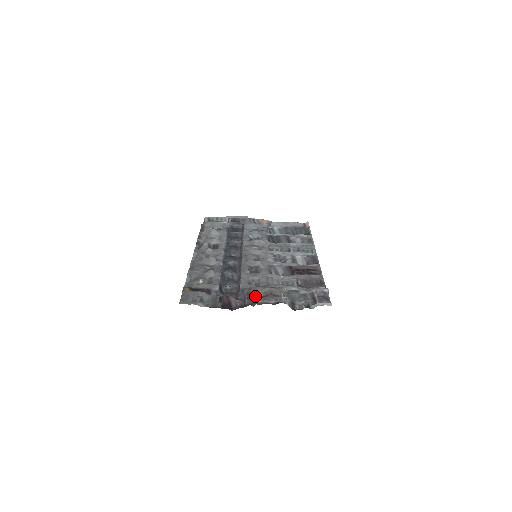
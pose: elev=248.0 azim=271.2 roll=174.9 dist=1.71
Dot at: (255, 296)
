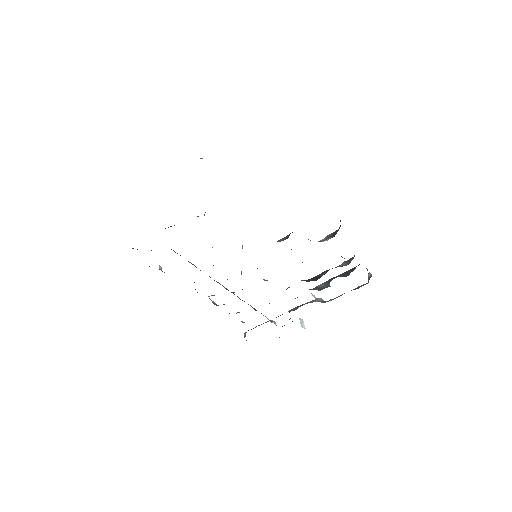
Dot at: occluded
